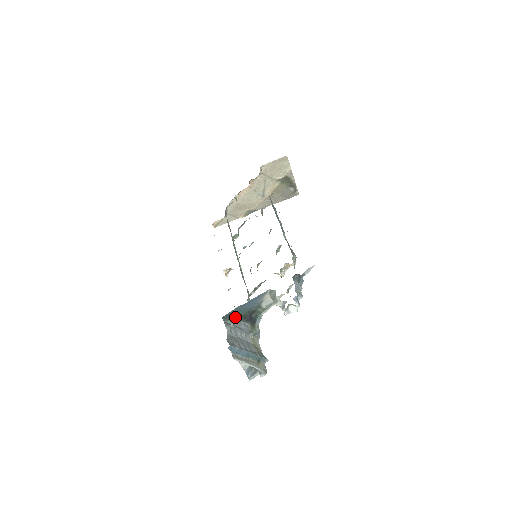
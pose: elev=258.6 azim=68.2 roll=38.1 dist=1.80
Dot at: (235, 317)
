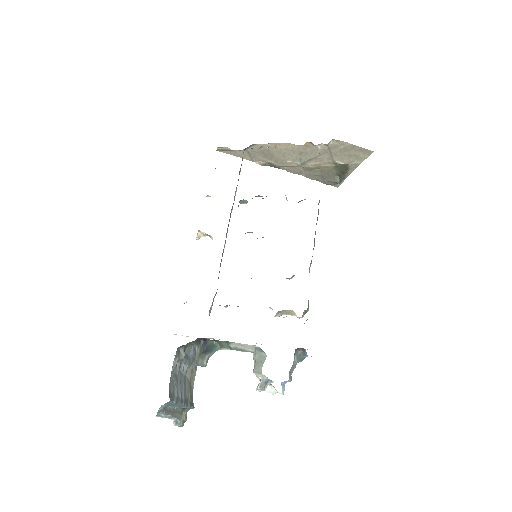
Dot at: occluded
